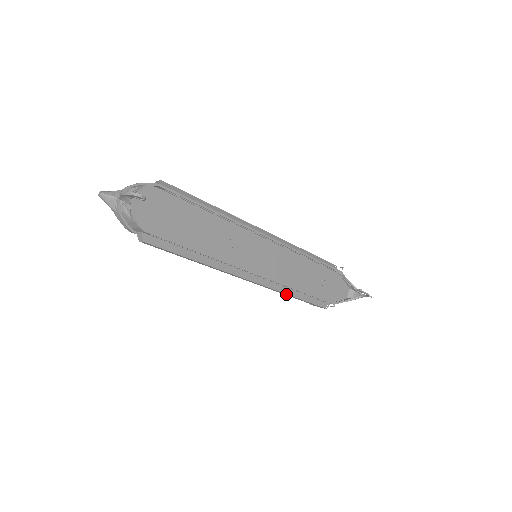
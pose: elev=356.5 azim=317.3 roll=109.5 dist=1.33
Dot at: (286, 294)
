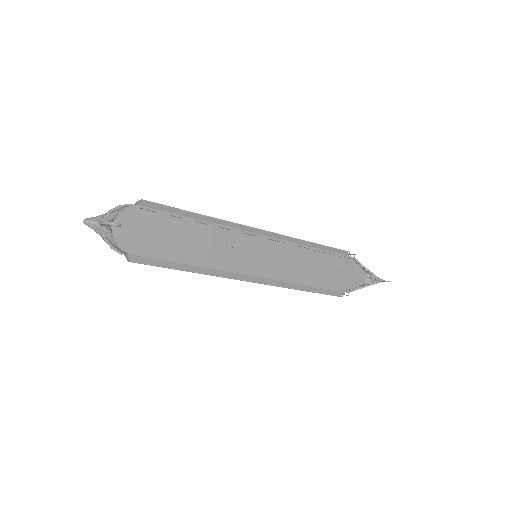
Dot at: (294, 289)
